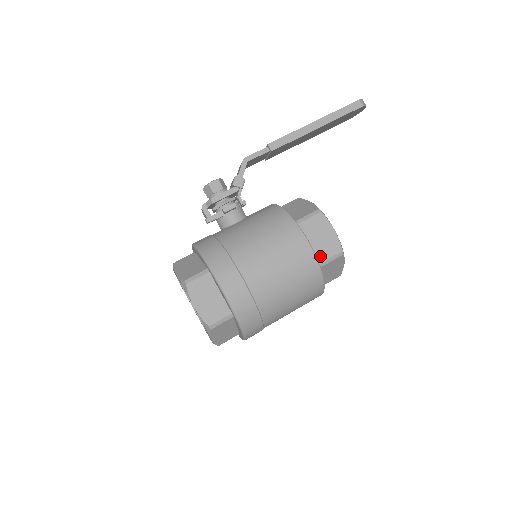
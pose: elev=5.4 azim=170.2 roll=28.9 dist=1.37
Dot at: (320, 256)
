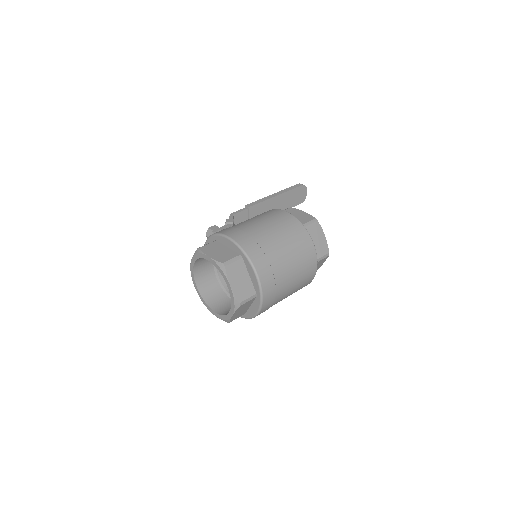
Dot at: occluded
